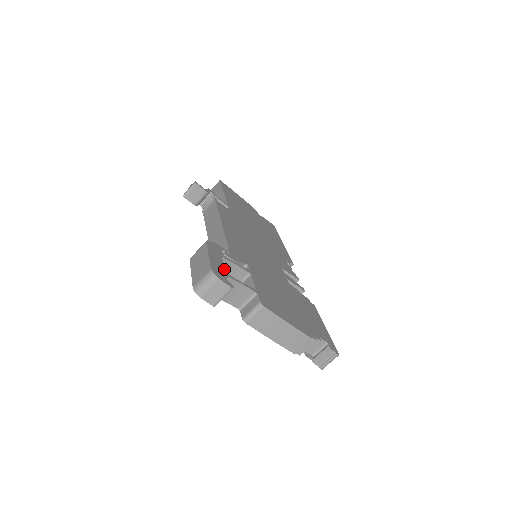
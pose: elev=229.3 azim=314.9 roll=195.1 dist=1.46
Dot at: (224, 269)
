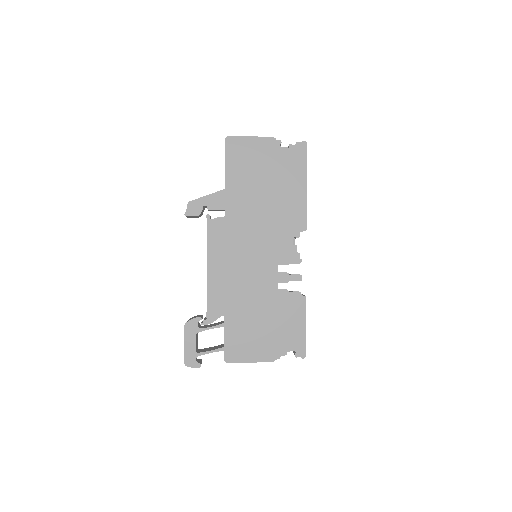
Dot at: (196, 350)
